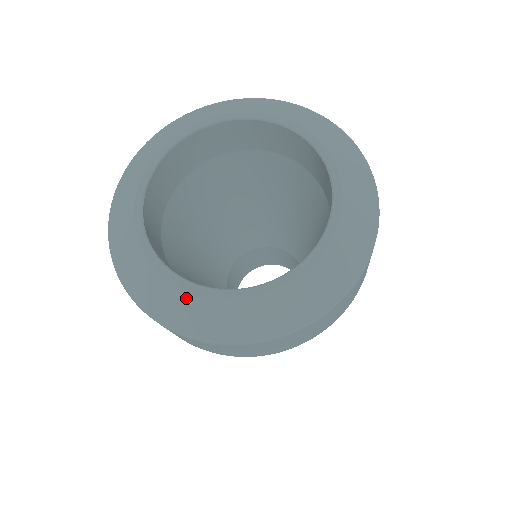
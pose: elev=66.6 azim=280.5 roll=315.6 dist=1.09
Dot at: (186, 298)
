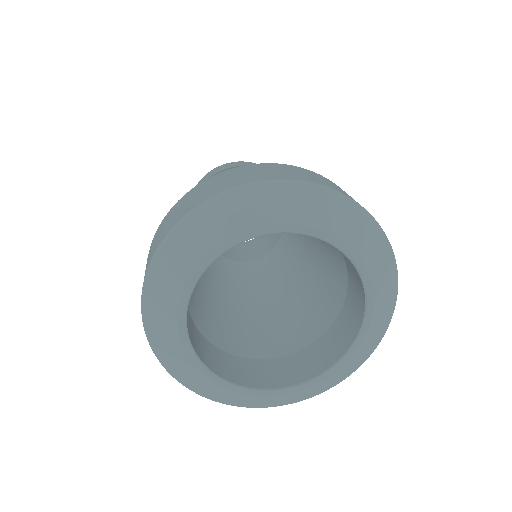
Dot at: (331, 378)
